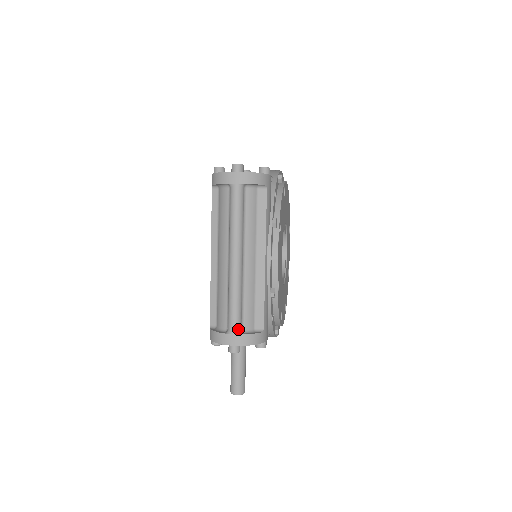
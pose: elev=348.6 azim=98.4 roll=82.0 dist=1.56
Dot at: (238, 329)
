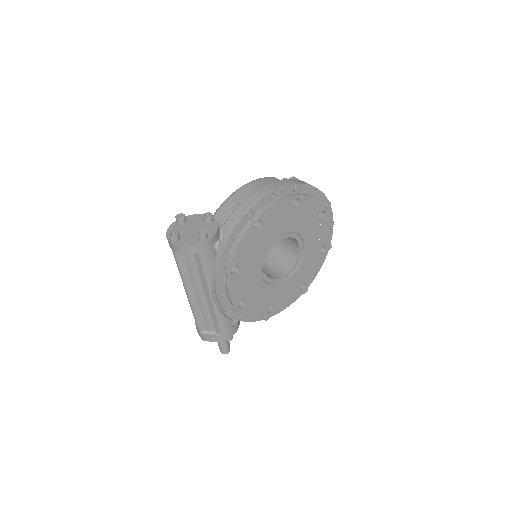
Dot at: (201, 330)
